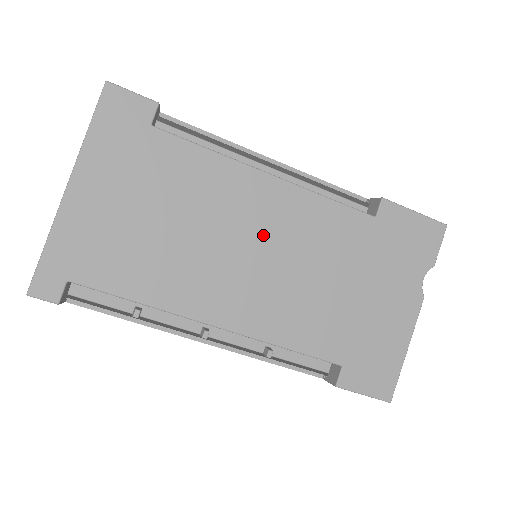
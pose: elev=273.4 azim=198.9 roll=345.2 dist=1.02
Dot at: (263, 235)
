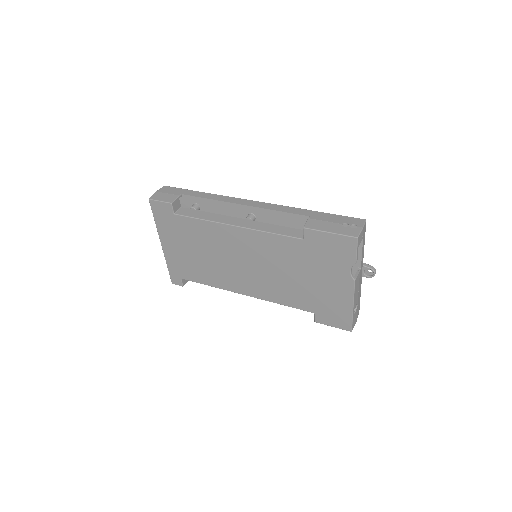
Dot at: (245, 255)
